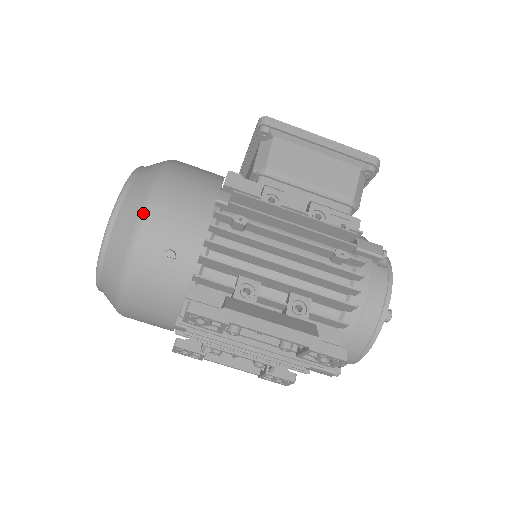
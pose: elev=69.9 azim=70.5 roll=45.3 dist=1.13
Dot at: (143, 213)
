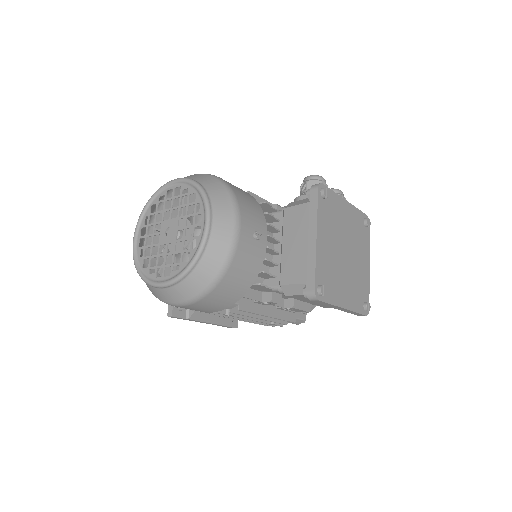
Dot at: (169, 304)
